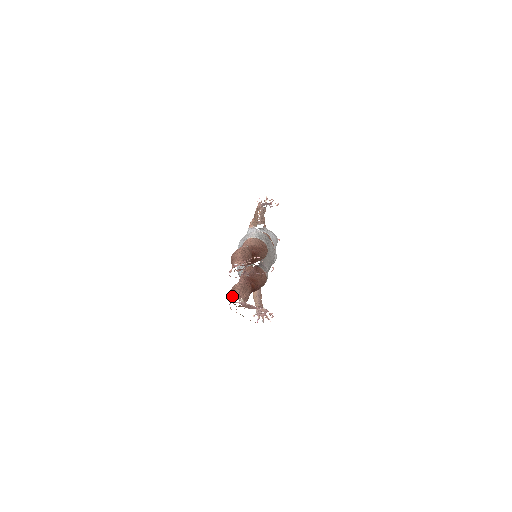
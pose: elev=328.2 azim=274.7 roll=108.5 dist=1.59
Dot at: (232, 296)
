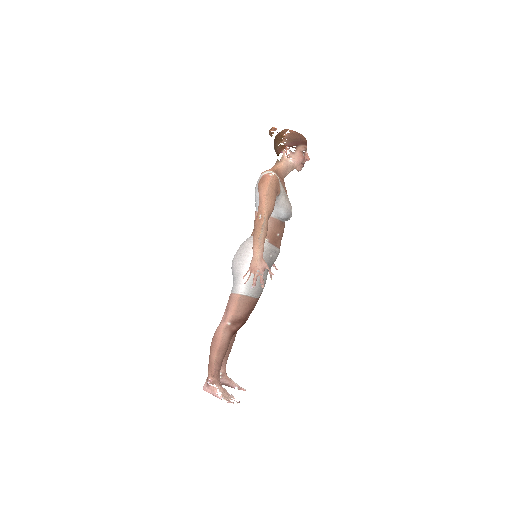
Dot at: occluded
